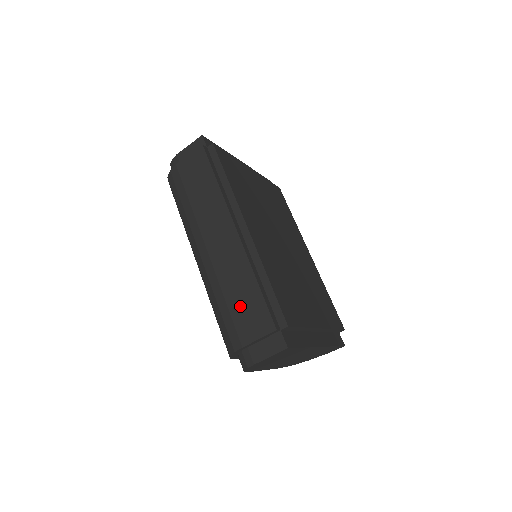
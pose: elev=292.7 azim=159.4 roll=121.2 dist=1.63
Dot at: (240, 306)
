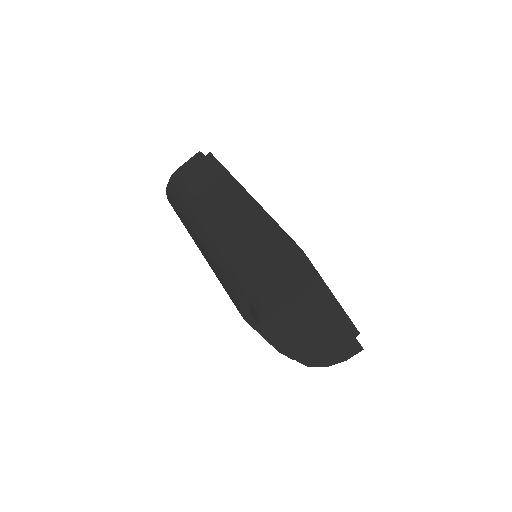
Dot at: (248, 247)
